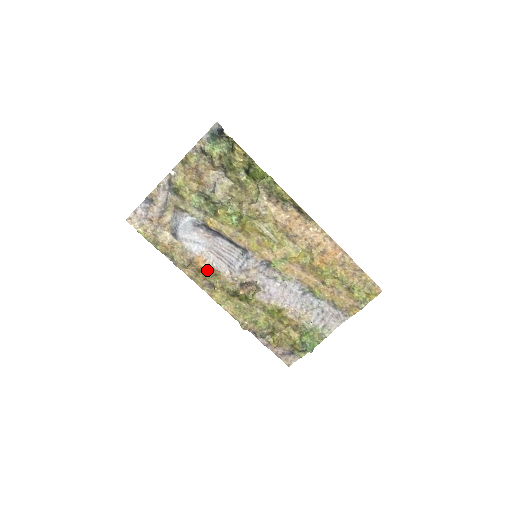
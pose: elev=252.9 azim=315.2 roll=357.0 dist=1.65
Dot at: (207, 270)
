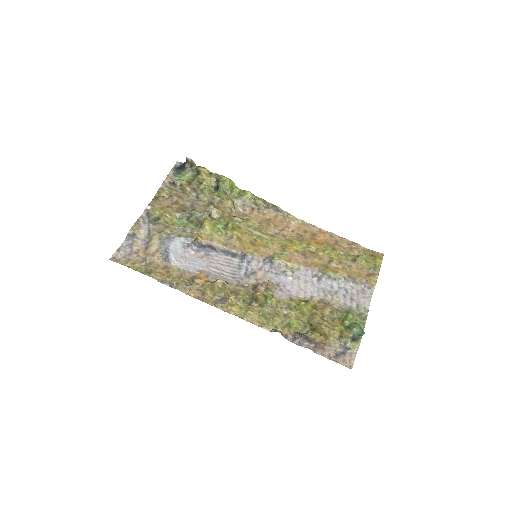
Dot at: (213, 282)
